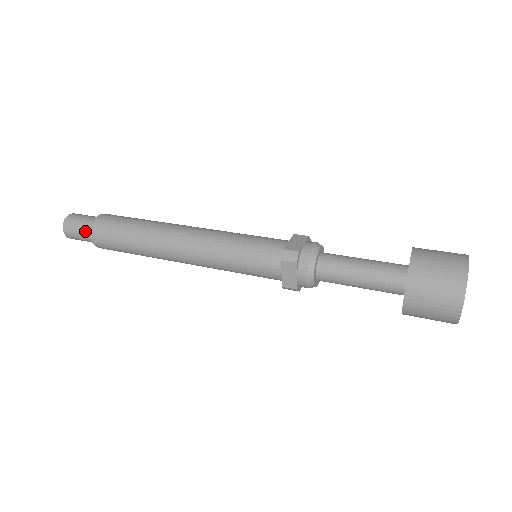
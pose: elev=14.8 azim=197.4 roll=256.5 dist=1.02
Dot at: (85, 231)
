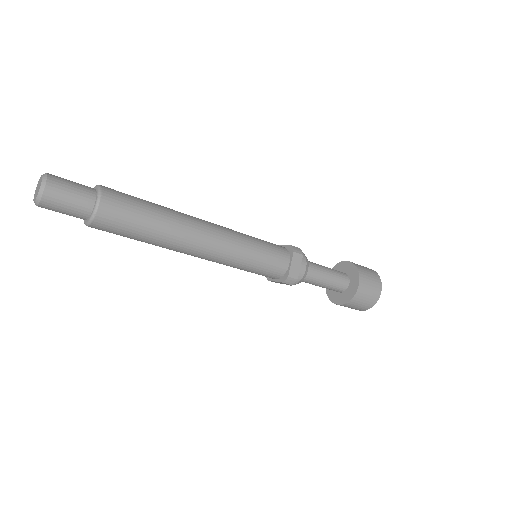
Dot at: (85, 194)
